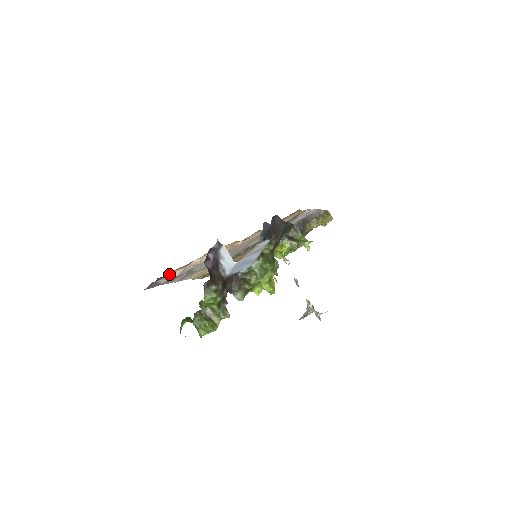
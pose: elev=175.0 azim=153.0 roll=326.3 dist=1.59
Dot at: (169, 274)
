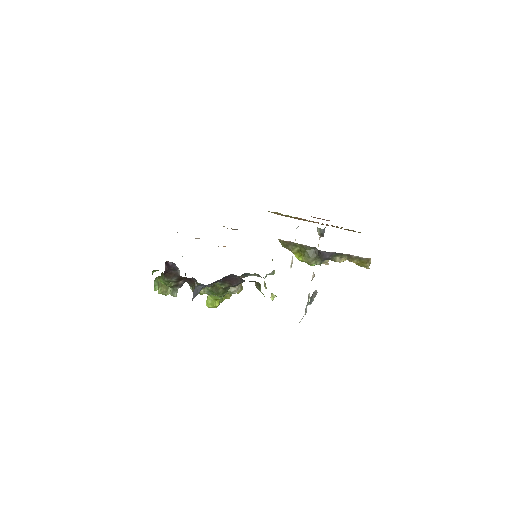
Dot at: occluded
